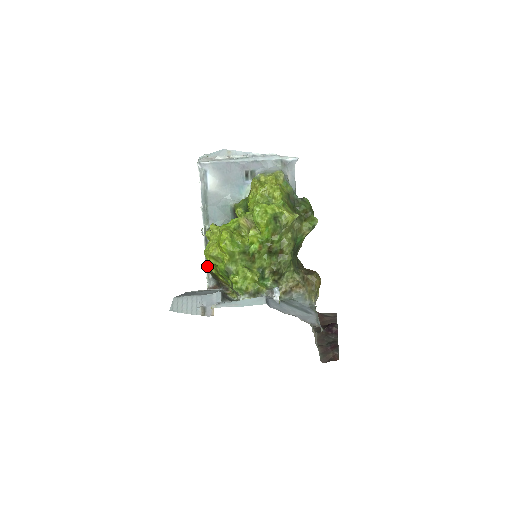
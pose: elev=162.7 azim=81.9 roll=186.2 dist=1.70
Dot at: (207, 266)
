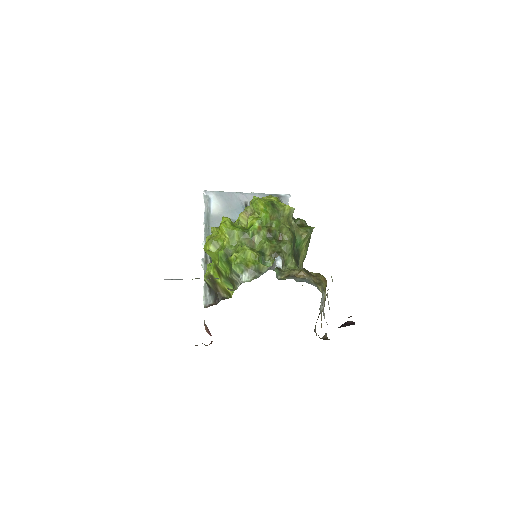
Dot at: (205, 273)
